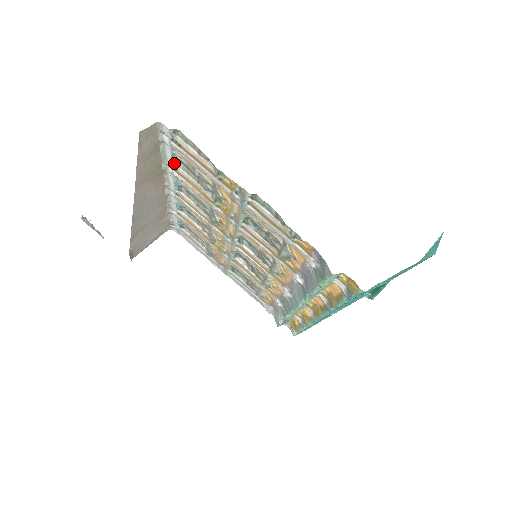
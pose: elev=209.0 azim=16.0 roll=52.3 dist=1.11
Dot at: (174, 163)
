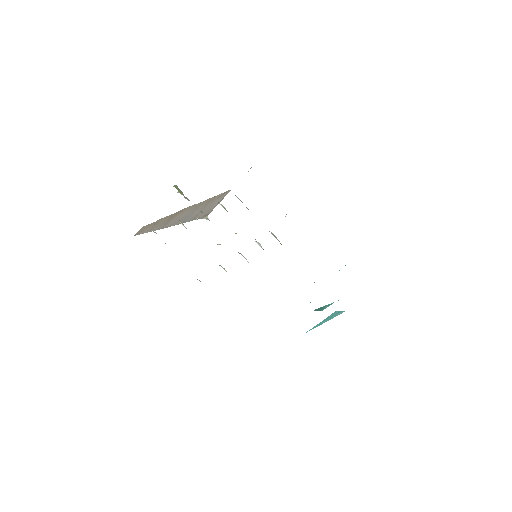
Dot at: occluded
